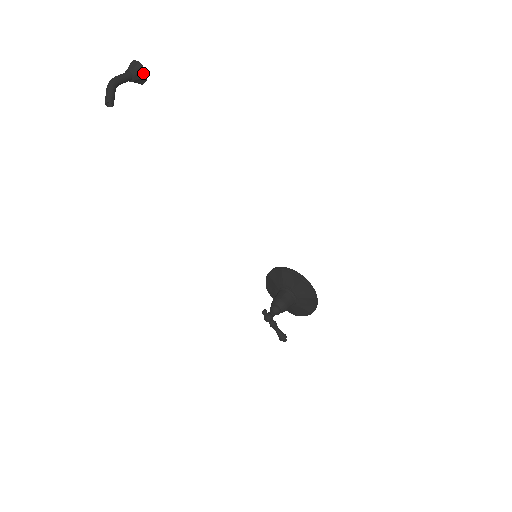
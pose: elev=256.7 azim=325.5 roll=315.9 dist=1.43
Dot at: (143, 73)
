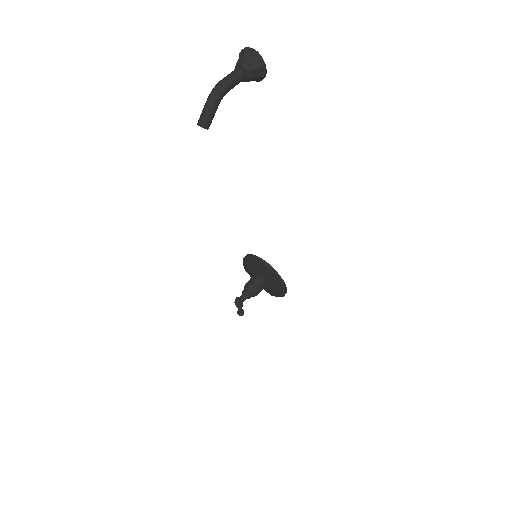
Dot at: (261, 77)
